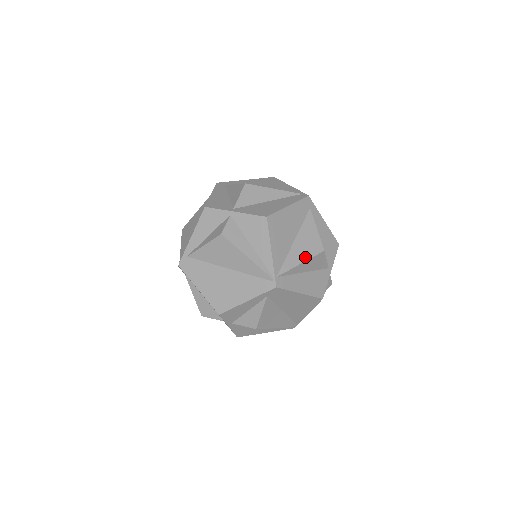
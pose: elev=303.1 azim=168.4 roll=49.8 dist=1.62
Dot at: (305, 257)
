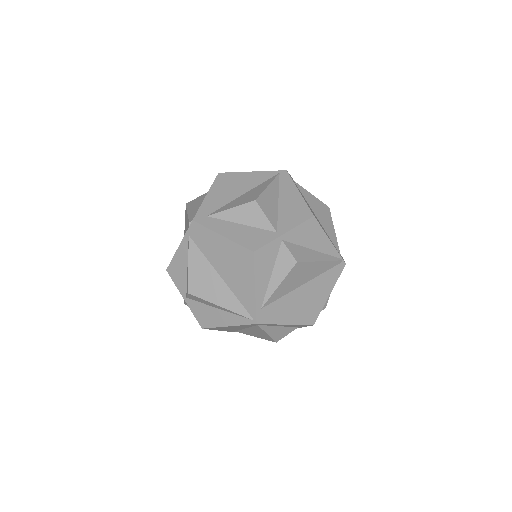
Dot at: (331, 224)
